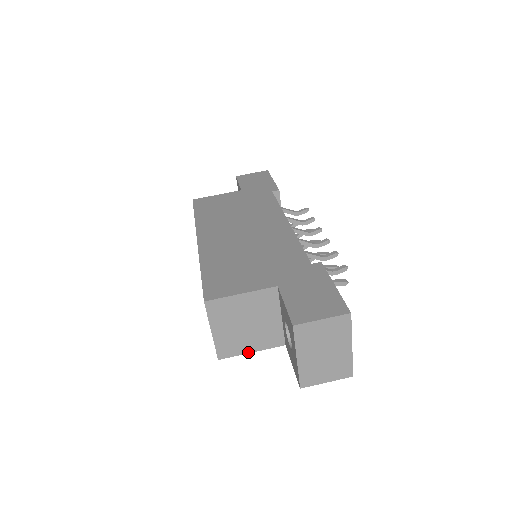
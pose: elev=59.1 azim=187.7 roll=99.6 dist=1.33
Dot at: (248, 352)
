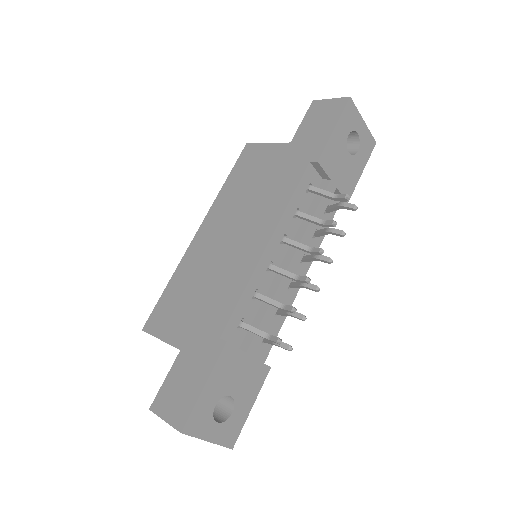
Dot at: occluded
